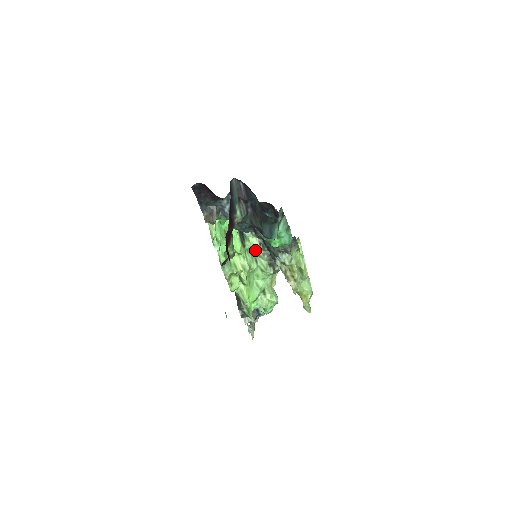
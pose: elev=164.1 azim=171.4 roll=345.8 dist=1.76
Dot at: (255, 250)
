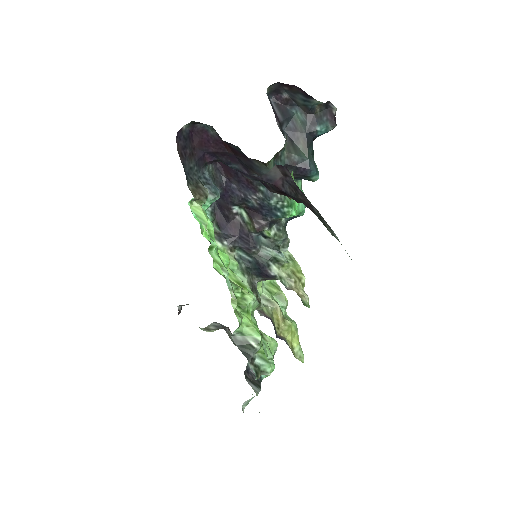
Dot at: (234, 267)
